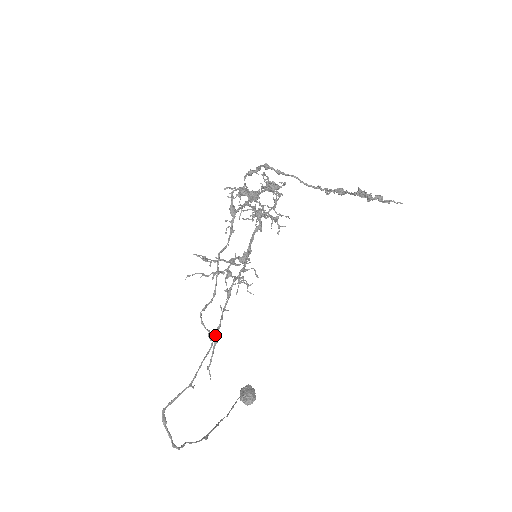
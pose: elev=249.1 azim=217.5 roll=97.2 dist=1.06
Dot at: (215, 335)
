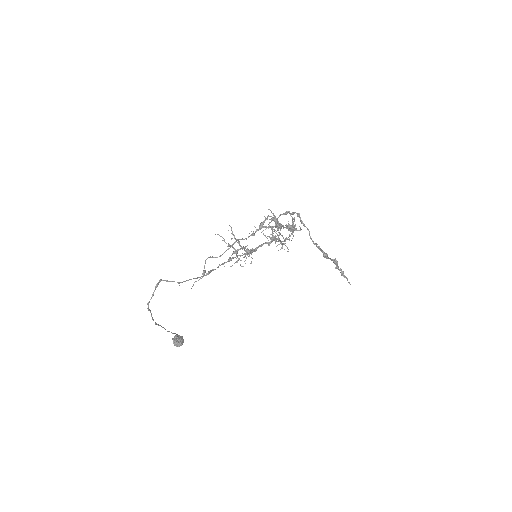
Dot at: (210, 271)
